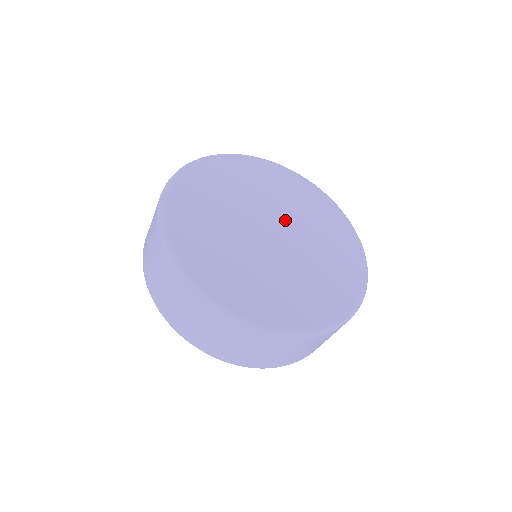
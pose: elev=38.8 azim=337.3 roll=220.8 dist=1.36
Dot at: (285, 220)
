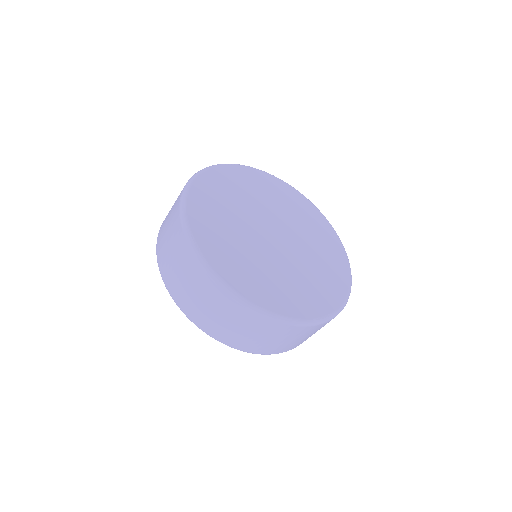
Dot at: (268, 217)
